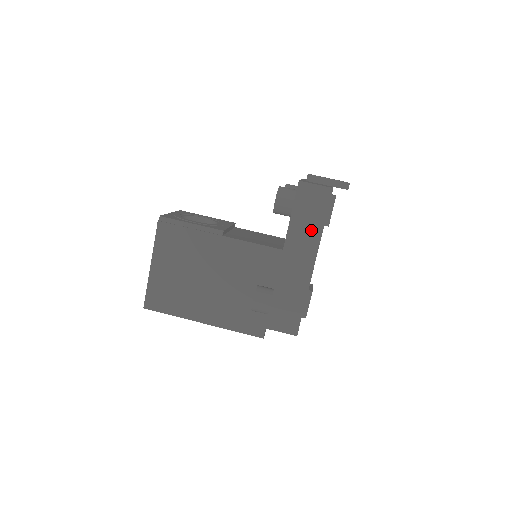
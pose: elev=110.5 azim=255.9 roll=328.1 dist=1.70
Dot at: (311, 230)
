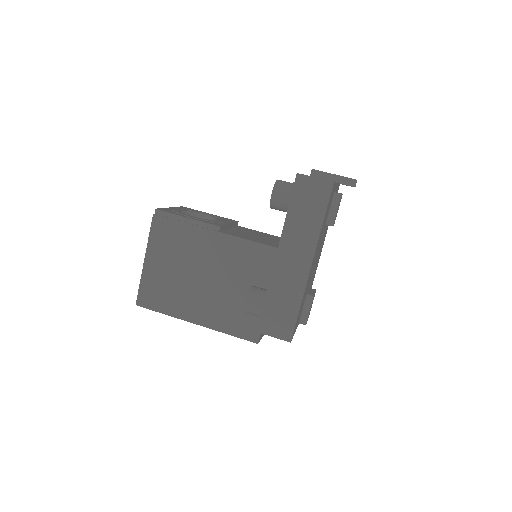
Dot at: (309, 227)
